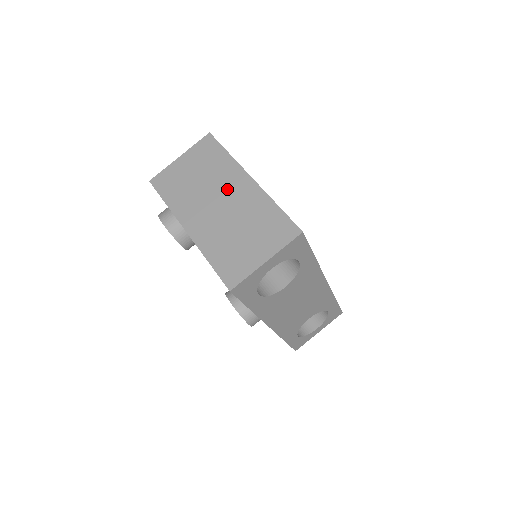
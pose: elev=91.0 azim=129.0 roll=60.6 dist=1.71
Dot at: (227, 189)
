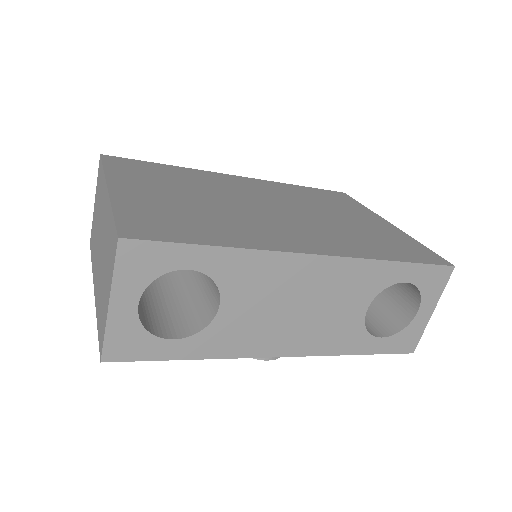
Dot at: (102, 217)
